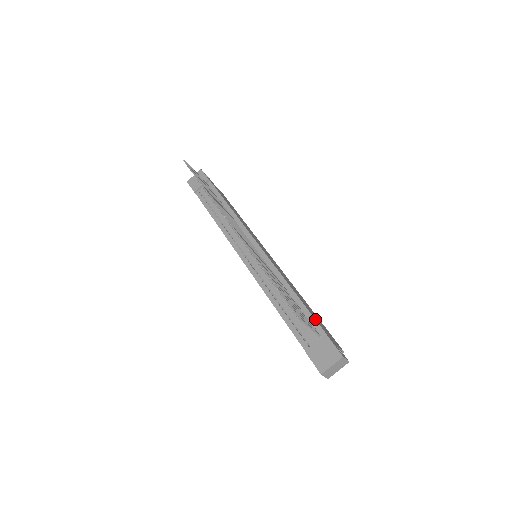
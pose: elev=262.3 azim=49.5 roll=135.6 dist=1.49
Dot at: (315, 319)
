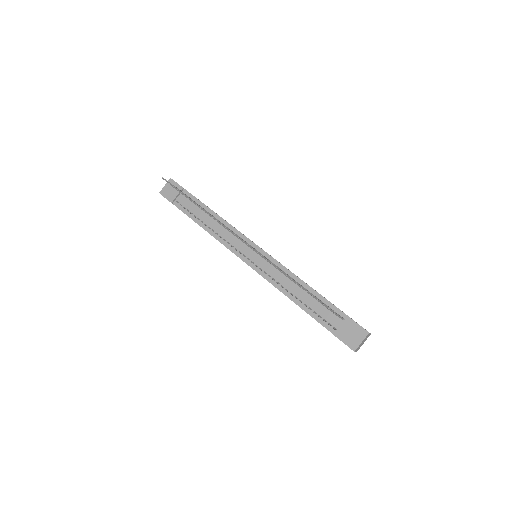
Dot at: (334, 305)
